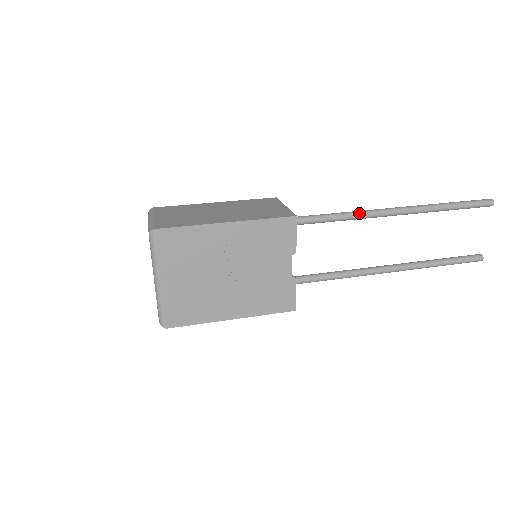
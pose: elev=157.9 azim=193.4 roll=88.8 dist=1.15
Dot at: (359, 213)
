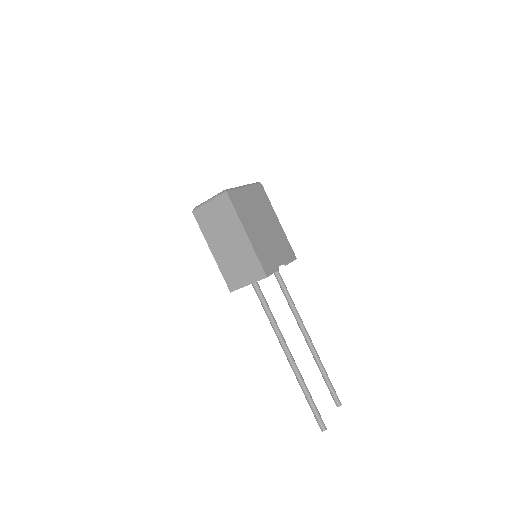
Dot at: occluded
